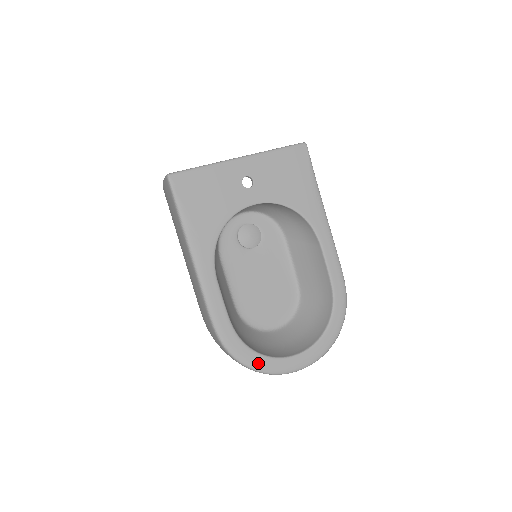
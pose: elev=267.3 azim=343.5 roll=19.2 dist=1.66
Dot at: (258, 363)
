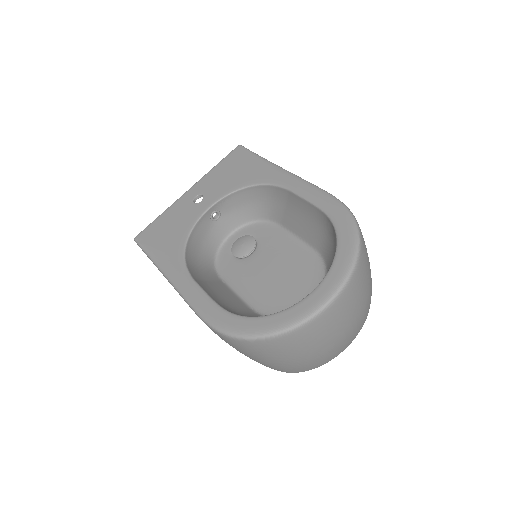
Dot at: (265, 326)
